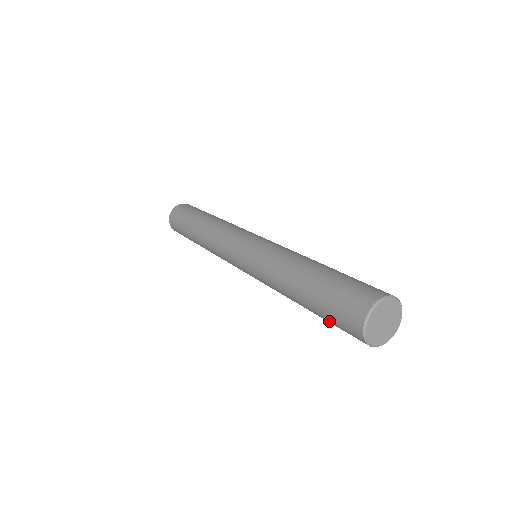
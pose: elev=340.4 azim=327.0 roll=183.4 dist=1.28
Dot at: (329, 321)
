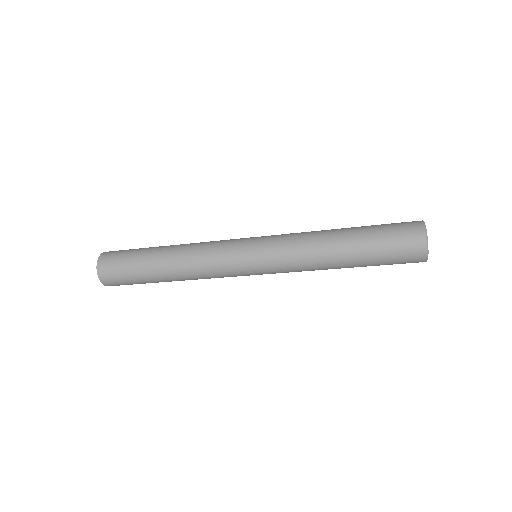
Dot at: (382, 237)
